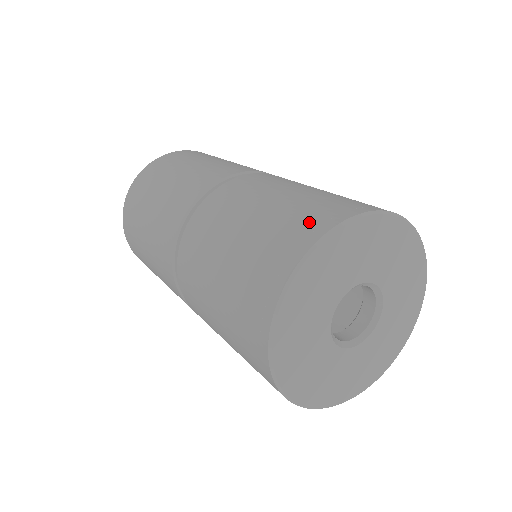
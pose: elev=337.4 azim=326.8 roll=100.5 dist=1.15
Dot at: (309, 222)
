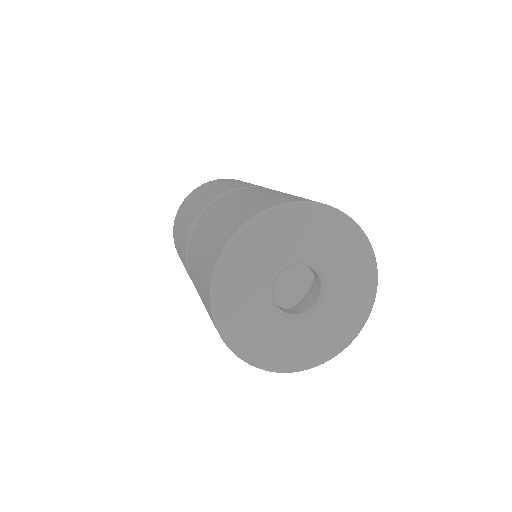
Dot at: (235, 222)
